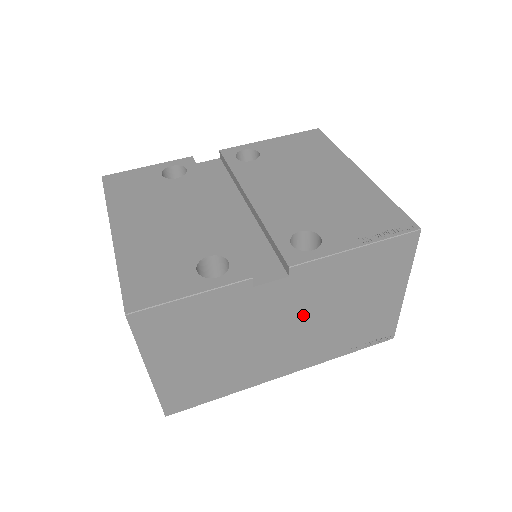
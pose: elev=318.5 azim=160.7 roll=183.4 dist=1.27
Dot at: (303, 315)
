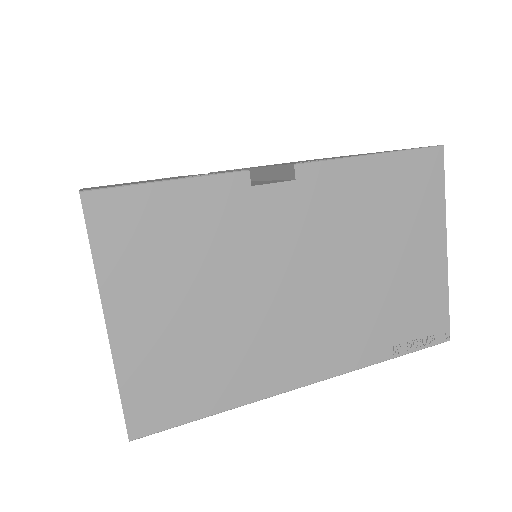
Dot at: (321, 259)
